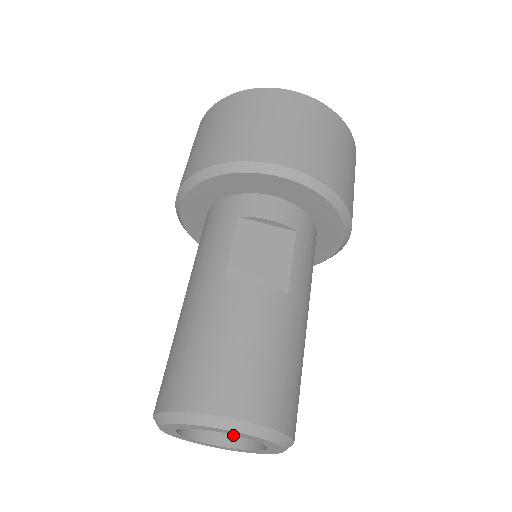
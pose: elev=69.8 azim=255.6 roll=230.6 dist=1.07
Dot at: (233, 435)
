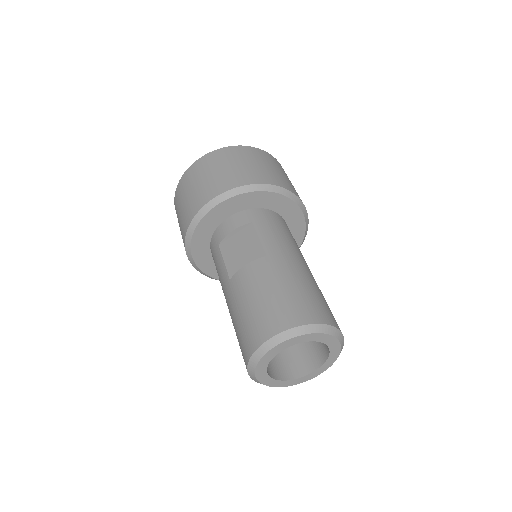
Dot at: (317, 359)
